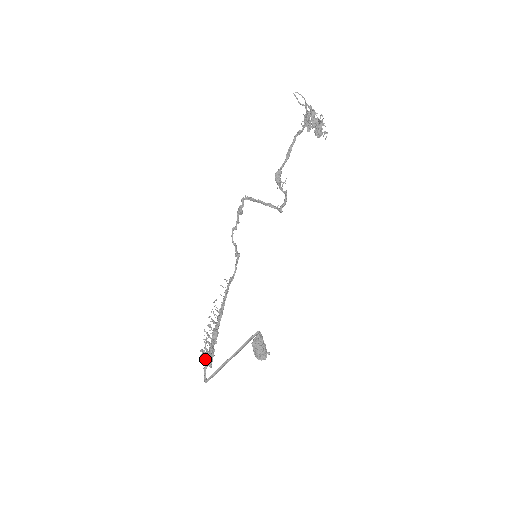
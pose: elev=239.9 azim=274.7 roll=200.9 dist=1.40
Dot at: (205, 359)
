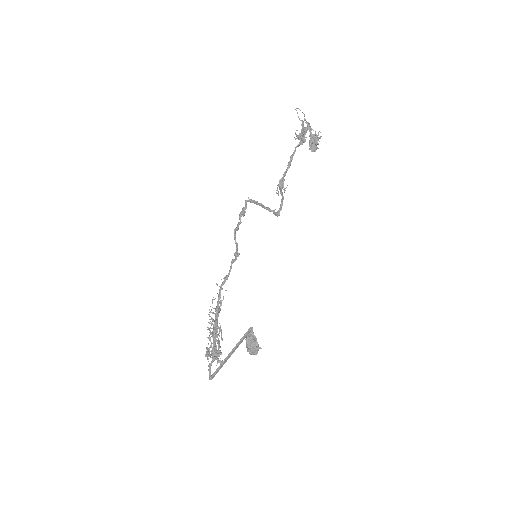
Dot at: (215, 356)
